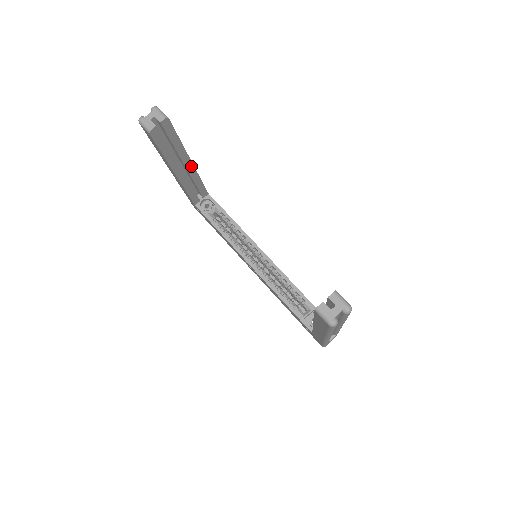
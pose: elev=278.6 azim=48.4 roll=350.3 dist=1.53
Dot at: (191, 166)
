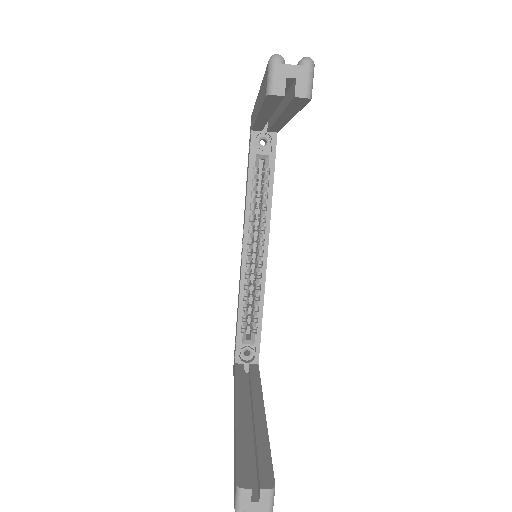
Dot at: (285, 120)
